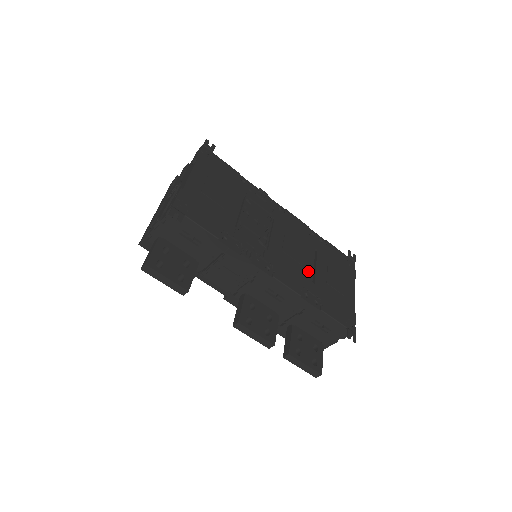
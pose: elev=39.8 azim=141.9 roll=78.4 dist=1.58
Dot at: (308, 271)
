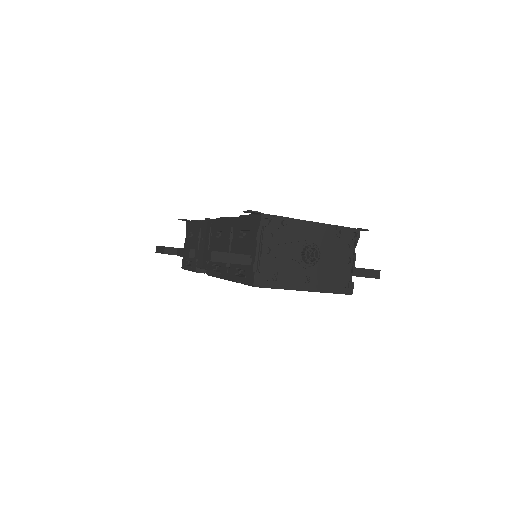
Dot at: occluded
